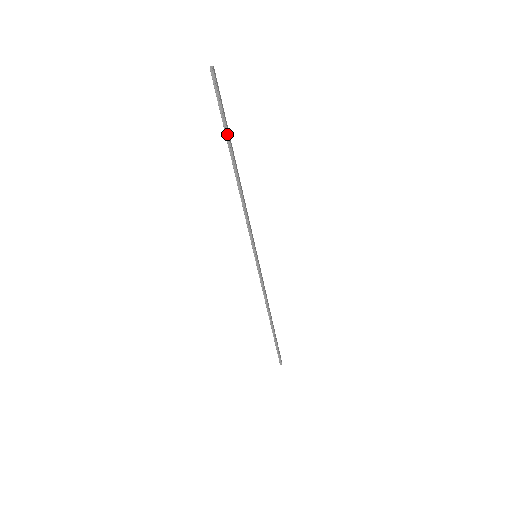
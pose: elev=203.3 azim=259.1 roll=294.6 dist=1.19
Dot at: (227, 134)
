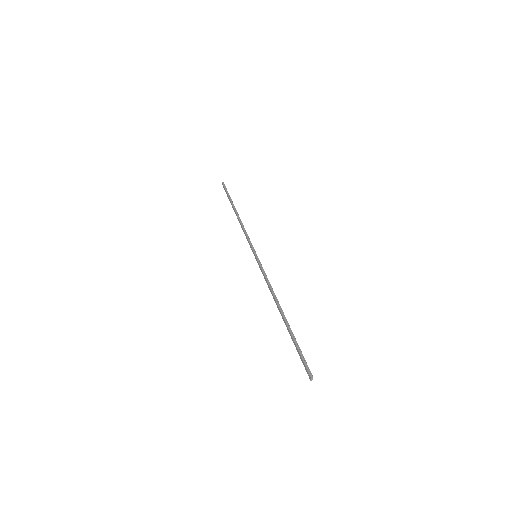
Dot at: (293, 337)
